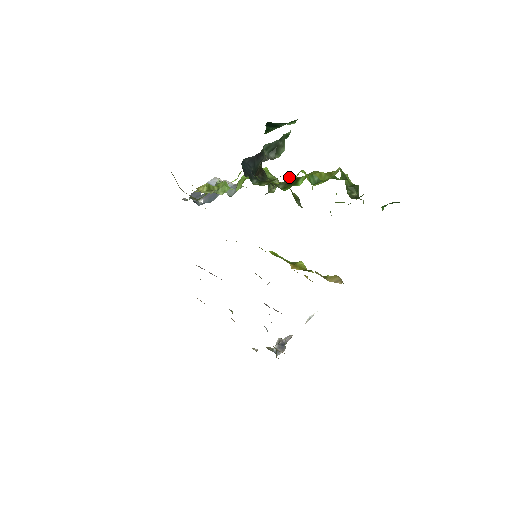
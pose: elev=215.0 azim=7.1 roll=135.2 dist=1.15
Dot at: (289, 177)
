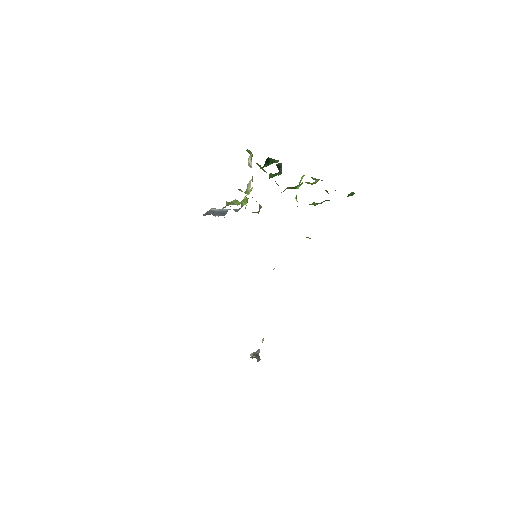
Dot at: (288, 187)
